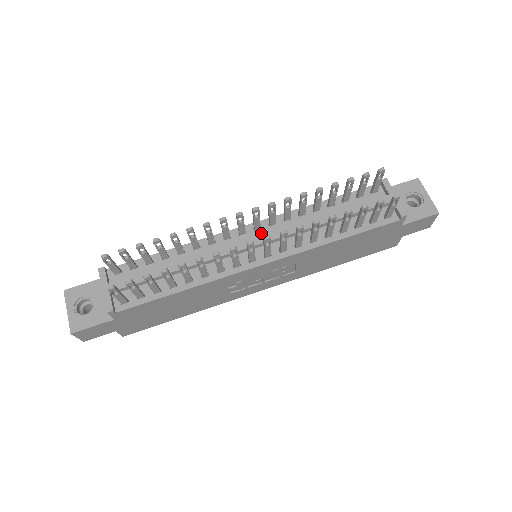
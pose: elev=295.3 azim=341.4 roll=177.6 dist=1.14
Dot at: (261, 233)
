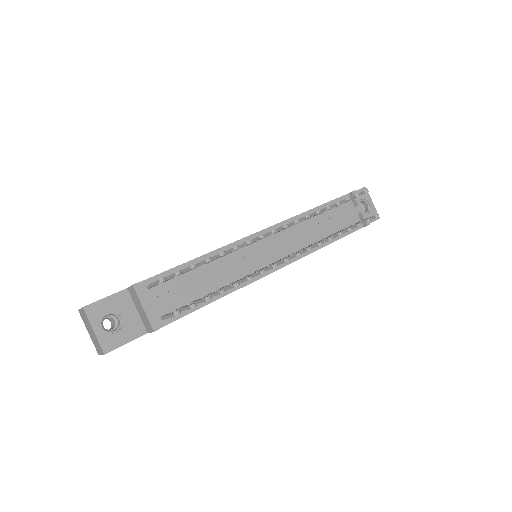
Dot at: (271, 240)
